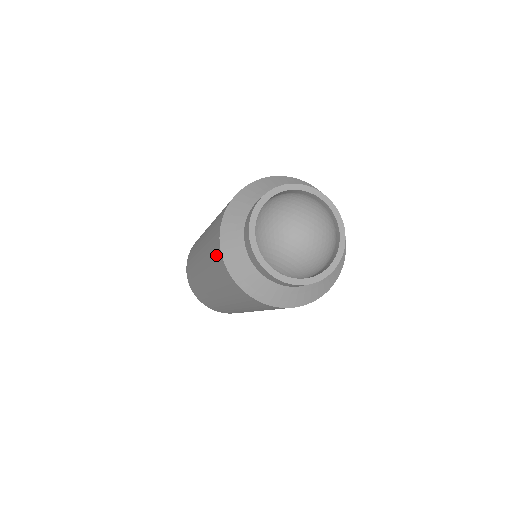
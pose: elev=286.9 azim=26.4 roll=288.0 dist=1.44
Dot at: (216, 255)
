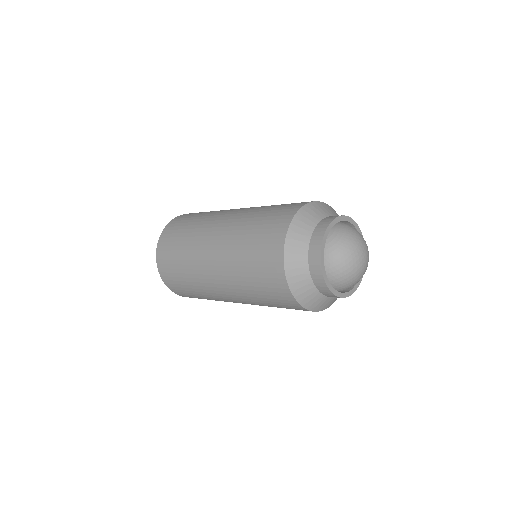
Dot at: occluded
